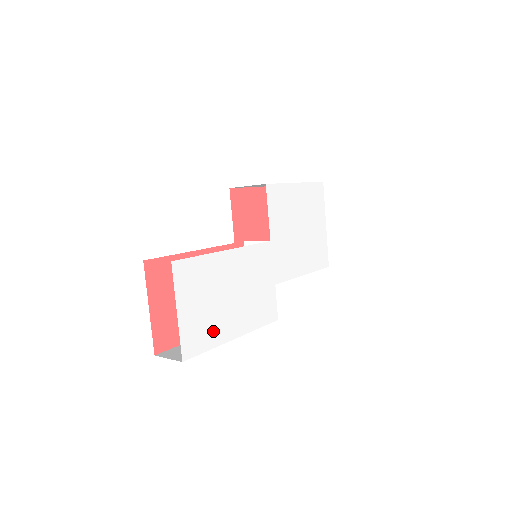
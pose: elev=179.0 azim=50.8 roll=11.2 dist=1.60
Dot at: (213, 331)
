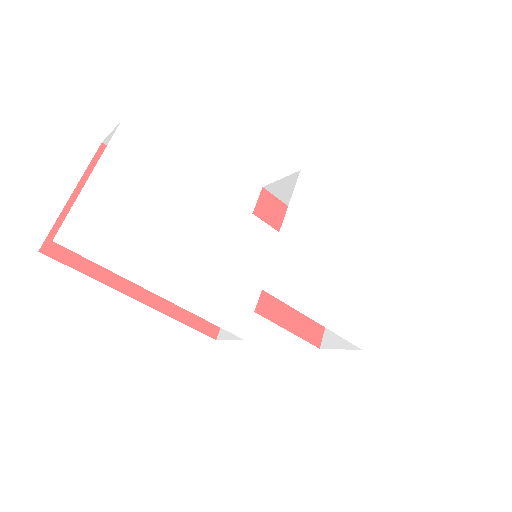
Dot at: (129, 251)
